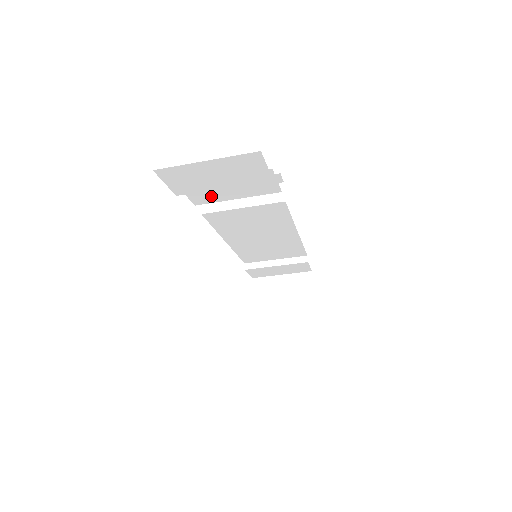
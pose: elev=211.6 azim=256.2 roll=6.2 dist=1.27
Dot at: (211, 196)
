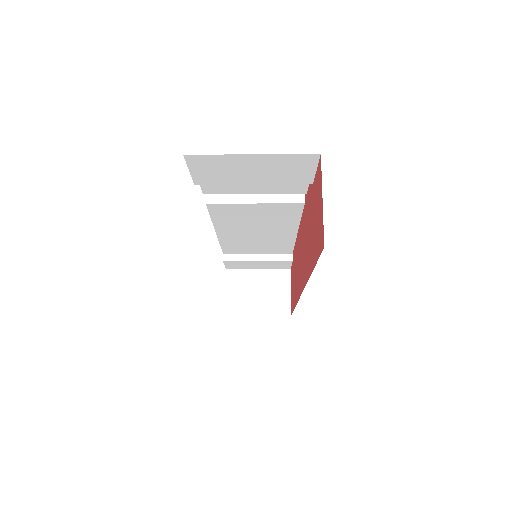
Dot at: (227, 187)
